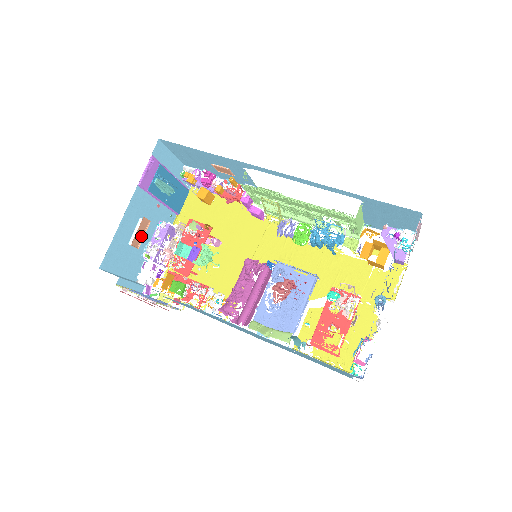
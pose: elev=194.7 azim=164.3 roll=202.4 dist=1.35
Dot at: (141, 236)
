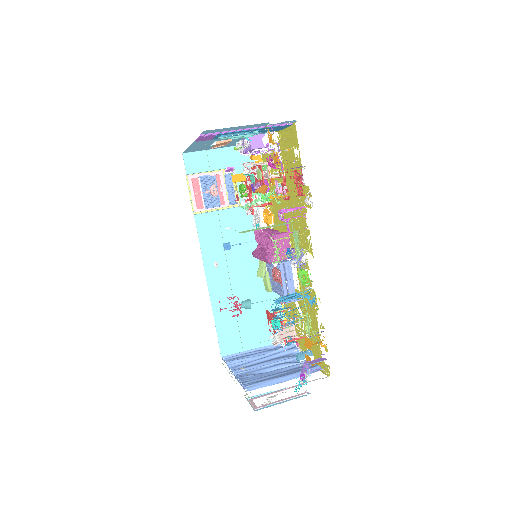
Dot at: (225, 143)
